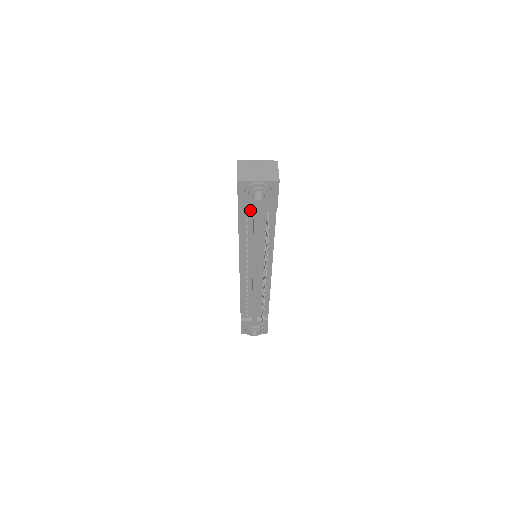
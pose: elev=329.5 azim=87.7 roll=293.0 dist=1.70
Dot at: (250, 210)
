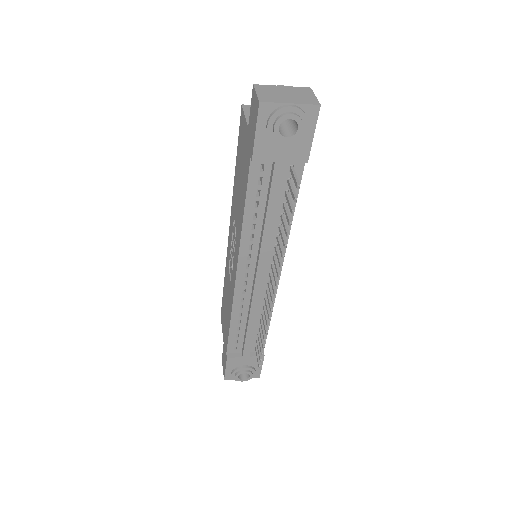
Dot at: (270, 159)
